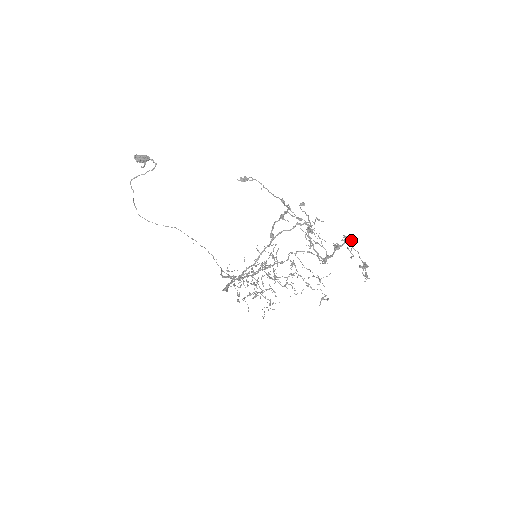
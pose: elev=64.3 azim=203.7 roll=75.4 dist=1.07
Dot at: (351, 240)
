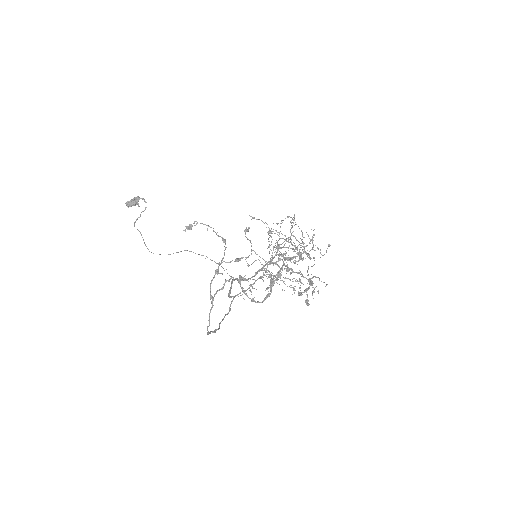
Dot at: (295, 256)
